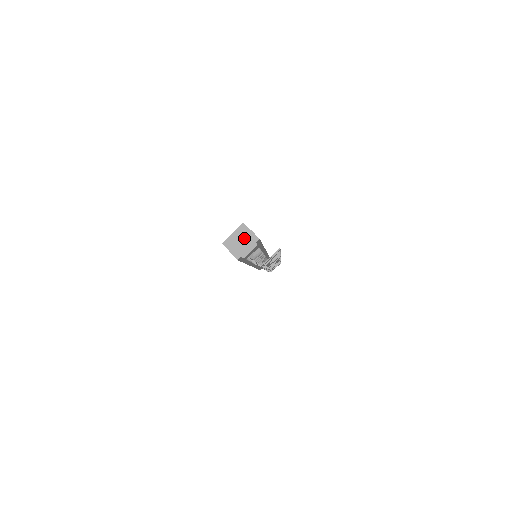
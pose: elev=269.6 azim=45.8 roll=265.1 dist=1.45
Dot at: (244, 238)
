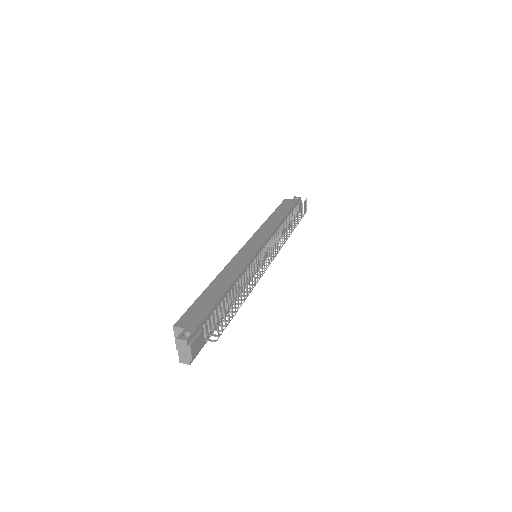
Dot at: (178, 347)
